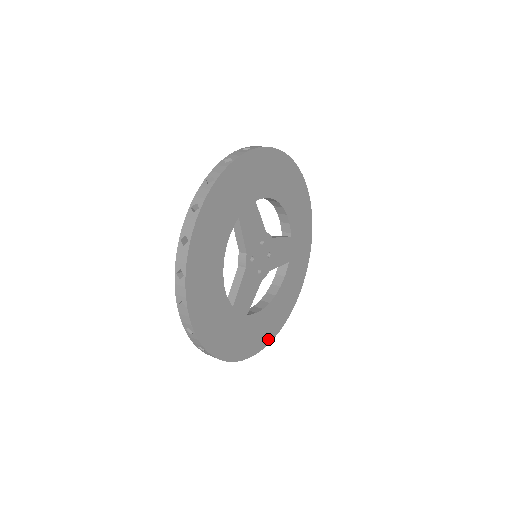
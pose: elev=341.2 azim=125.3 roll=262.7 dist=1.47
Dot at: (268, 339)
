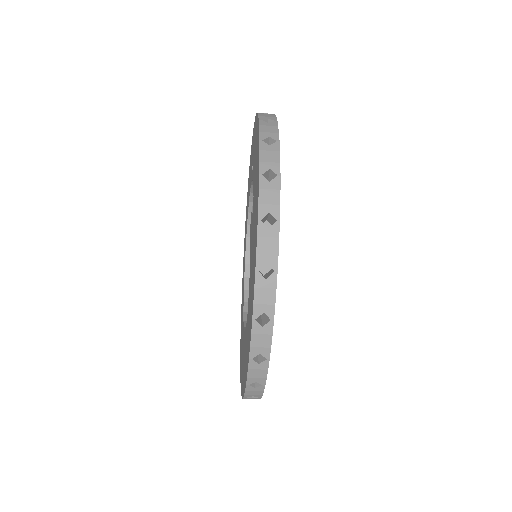
Dot at: occluded
